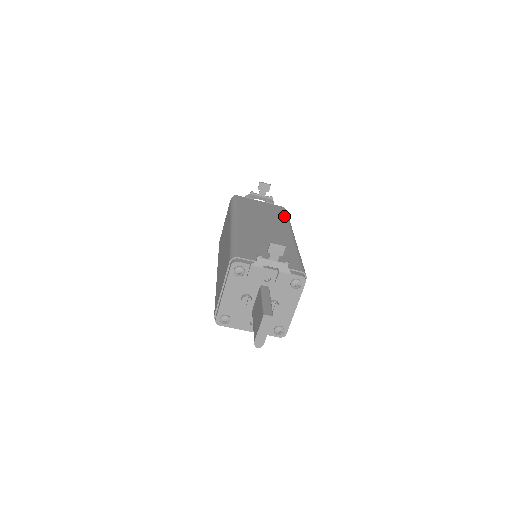
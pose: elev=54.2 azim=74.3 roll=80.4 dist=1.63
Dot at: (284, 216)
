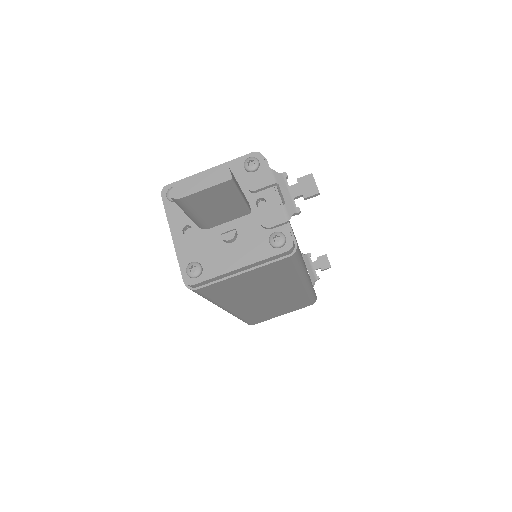
Dot at: occluded
